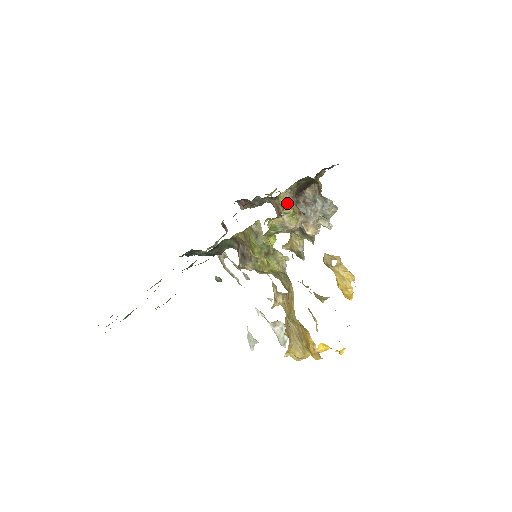
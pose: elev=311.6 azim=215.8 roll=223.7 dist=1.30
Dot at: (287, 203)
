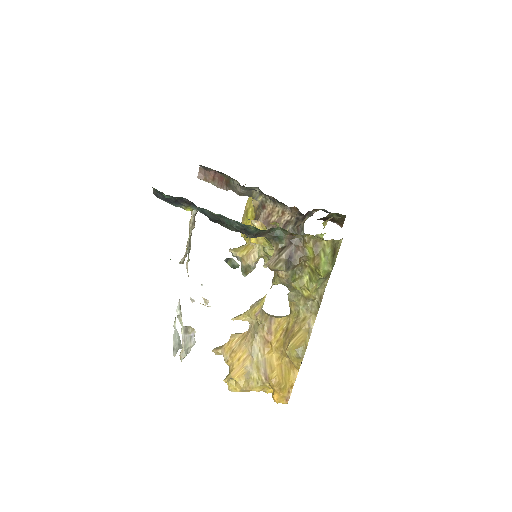
Dot at: (323, 228)
